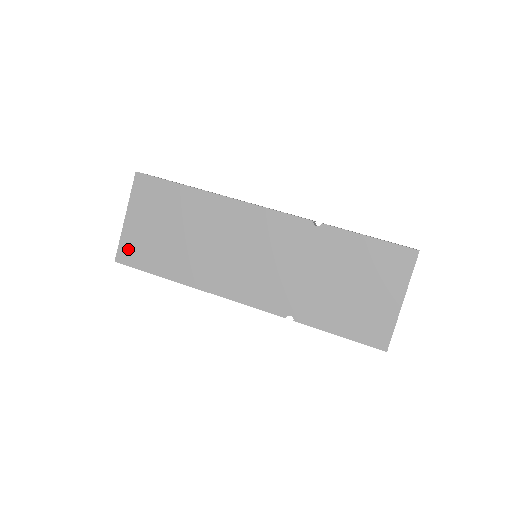
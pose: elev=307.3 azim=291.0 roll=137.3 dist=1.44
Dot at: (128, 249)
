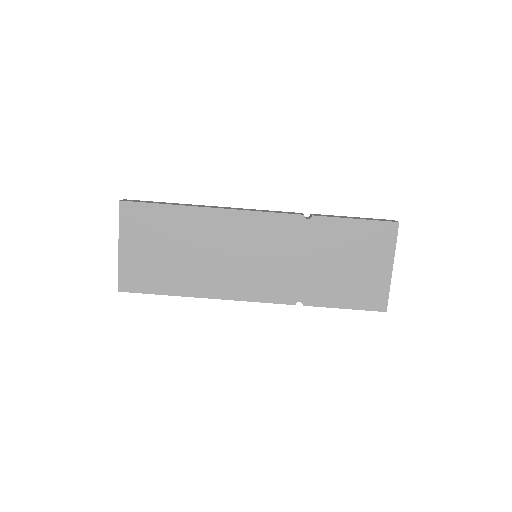
Dot at: (129, 277)
